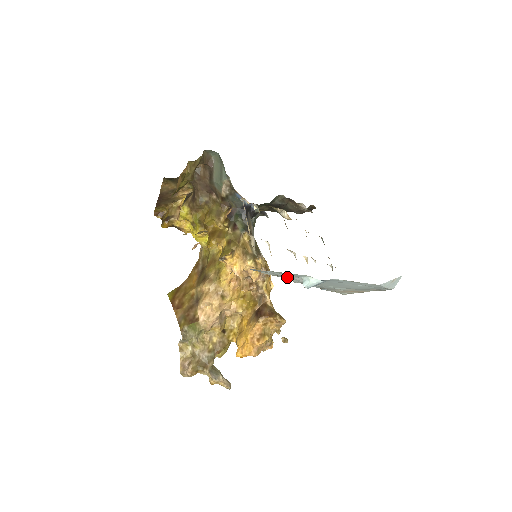
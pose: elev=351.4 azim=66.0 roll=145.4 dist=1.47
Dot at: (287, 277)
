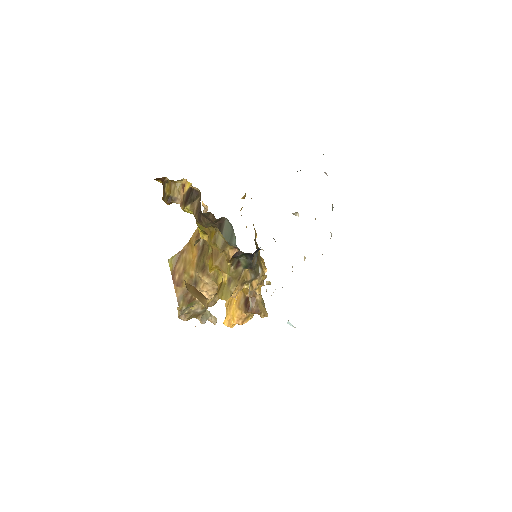
Dot at: occluded
